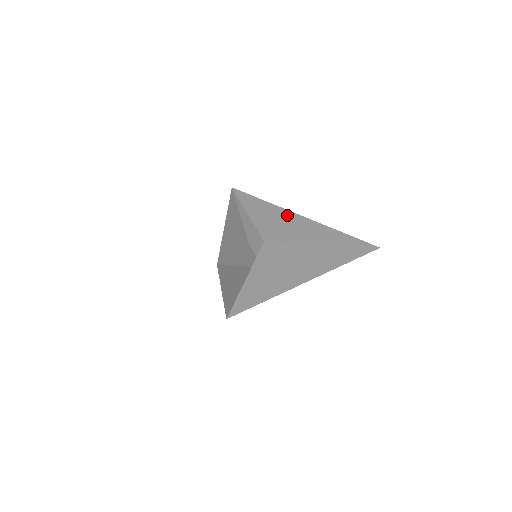
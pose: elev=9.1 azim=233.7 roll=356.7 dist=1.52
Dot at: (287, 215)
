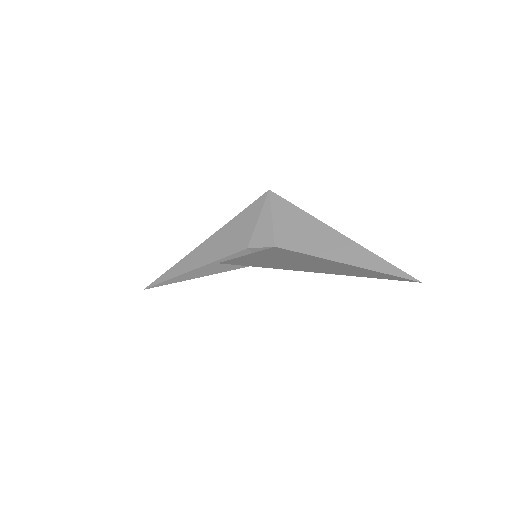
Dot at: (323, 229)
